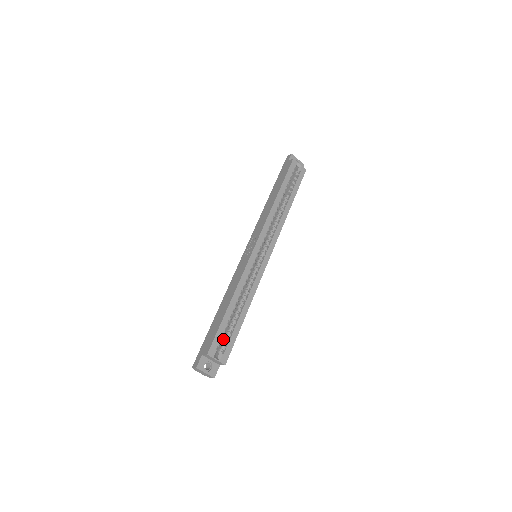
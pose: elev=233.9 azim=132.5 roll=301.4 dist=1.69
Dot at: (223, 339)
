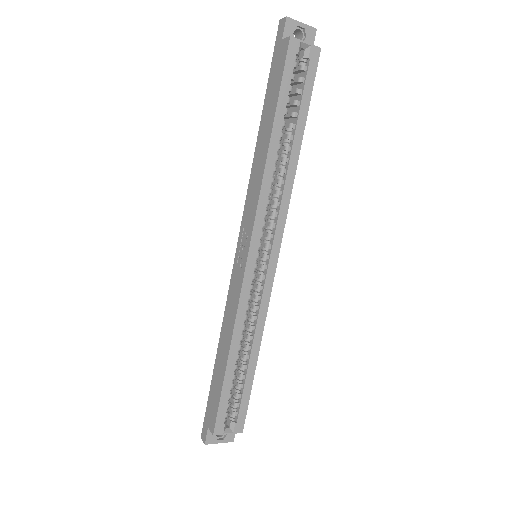
Dot at: (232, 400)
